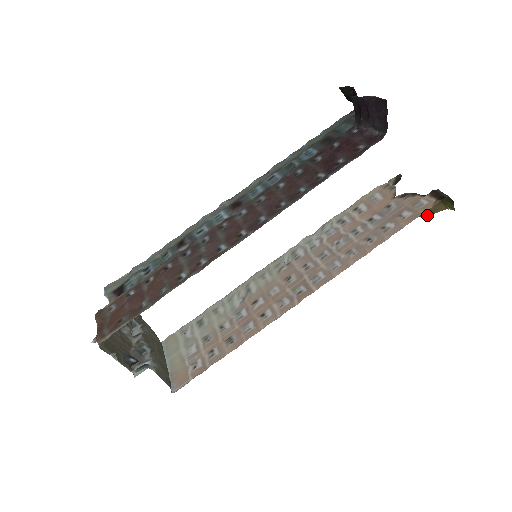
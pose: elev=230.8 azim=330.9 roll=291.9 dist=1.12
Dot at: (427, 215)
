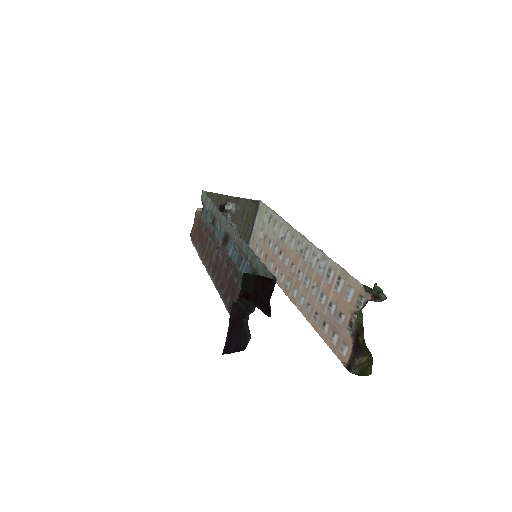
Dot at: occluded
